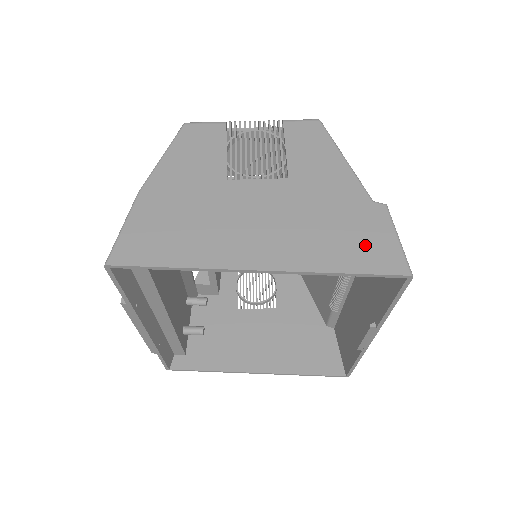
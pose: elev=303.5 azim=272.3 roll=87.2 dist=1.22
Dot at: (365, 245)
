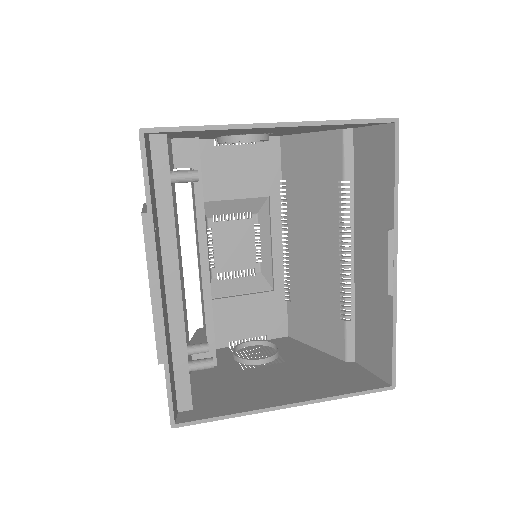
Dot at: occluded
